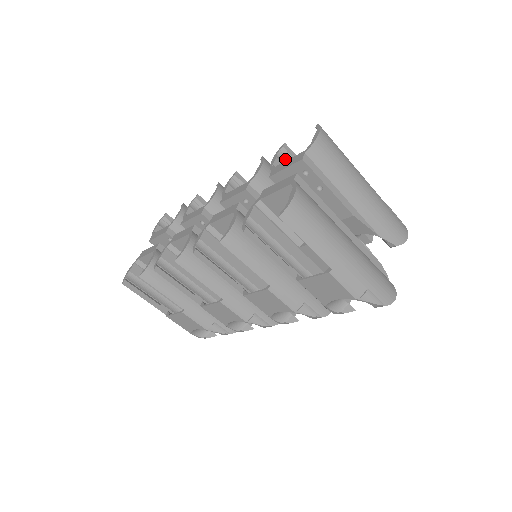
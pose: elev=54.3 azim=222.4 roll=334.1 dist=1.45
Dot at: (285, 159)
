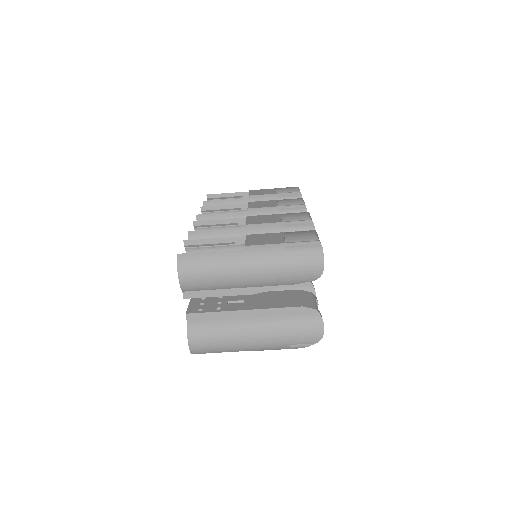
Dot at: (194, 249)
